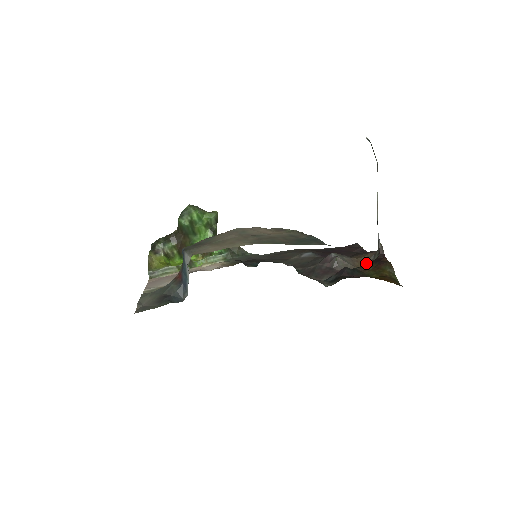
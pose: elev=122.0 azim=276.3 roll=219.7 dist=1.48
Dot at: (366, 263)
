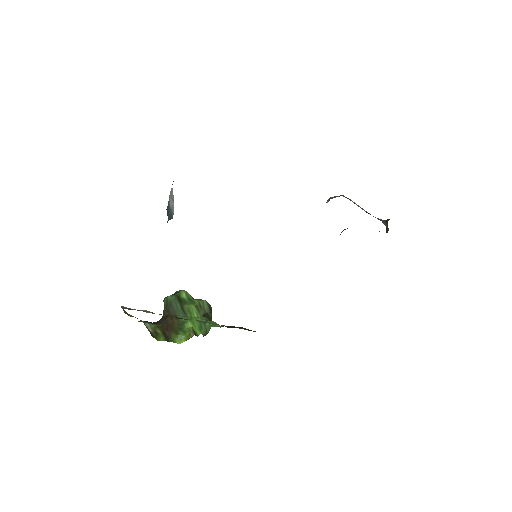
Dot at: occluded
